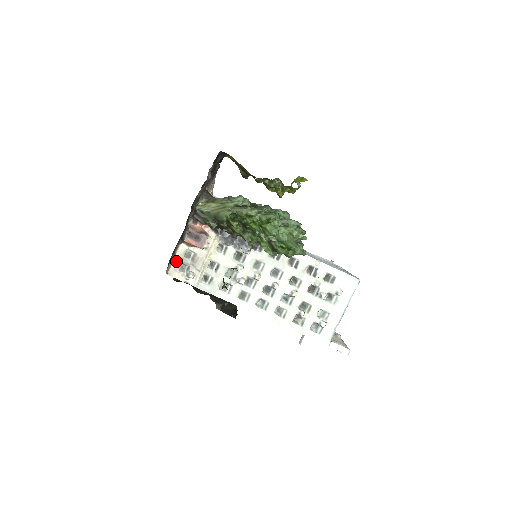
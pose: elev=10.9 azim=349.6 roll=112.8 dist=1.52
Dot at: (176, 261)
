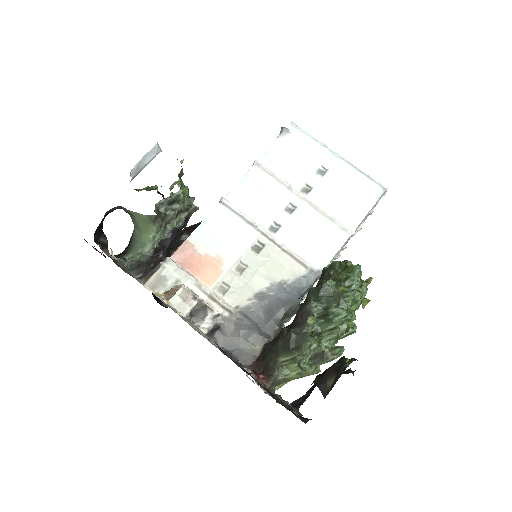
Dot at: occluded
